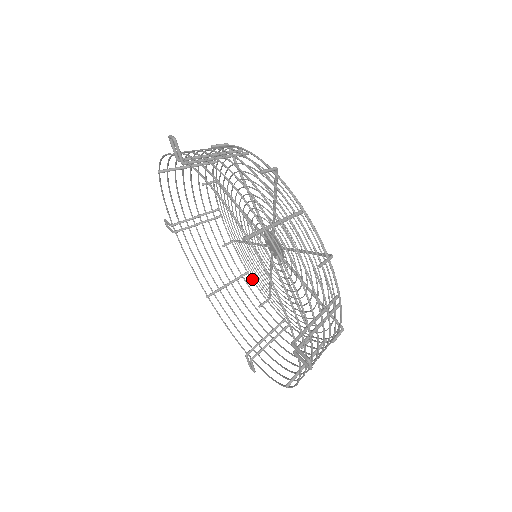
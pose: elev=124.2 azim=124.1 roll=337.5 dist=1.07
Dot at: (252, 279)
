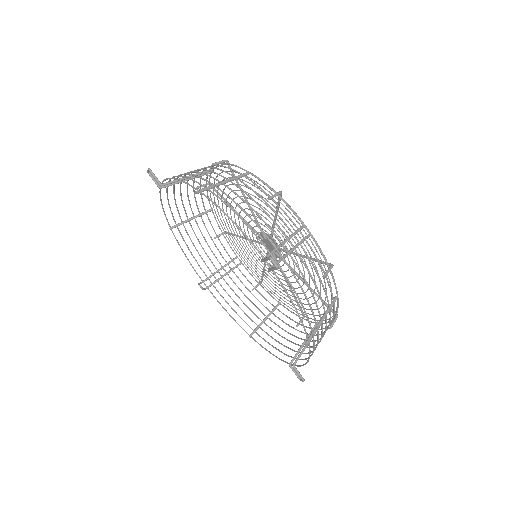
Dot at: (214, 215)
